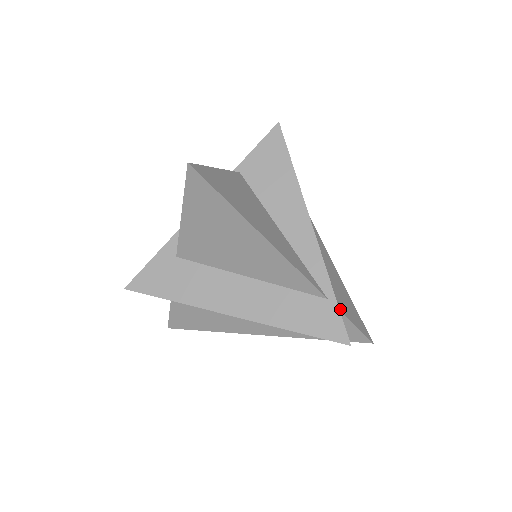
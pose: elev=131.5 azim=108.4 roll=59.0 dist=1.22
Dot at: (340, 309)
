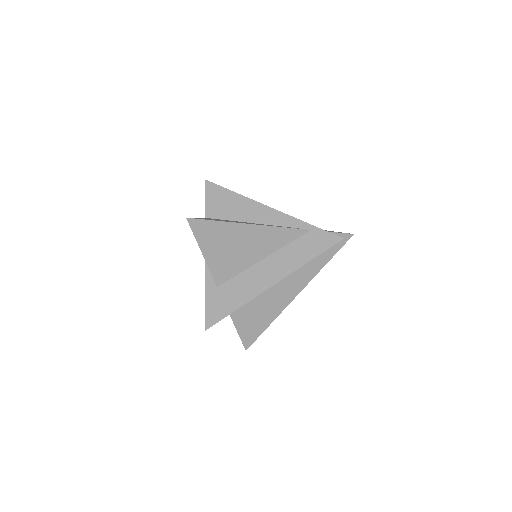
Dot at: occluded
